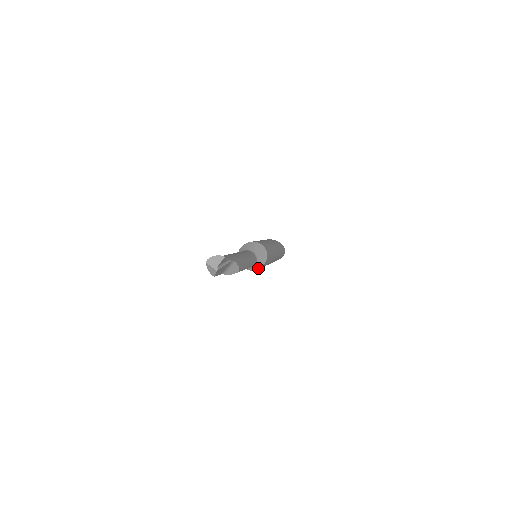
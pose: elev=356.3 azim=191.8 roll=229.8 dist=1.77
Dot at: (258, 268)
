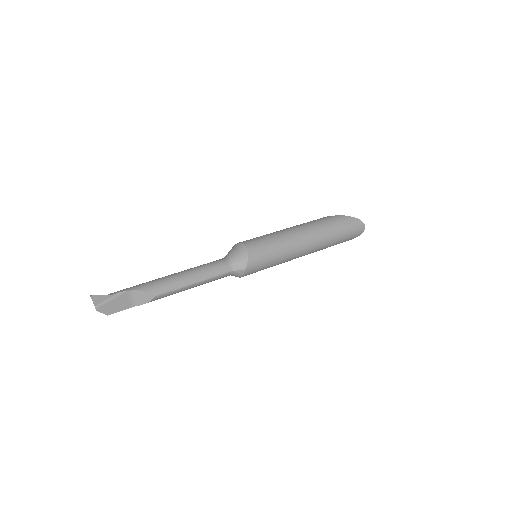
Dot at: (243, 272)
